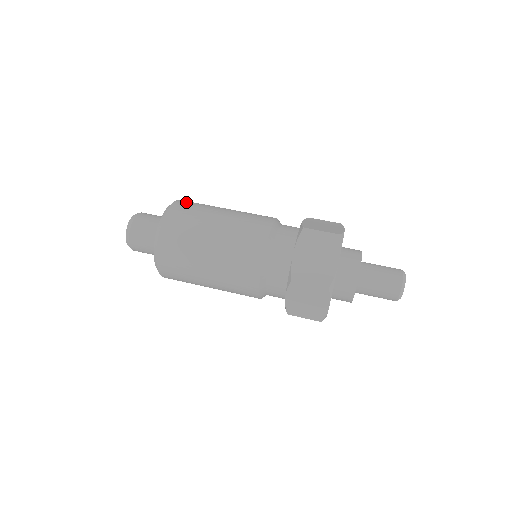
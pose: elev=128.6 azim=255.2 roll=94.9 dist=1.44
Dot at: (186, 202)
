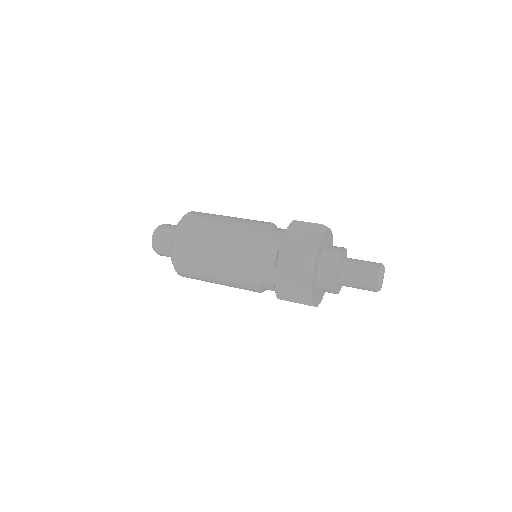
Dot at: occluded
